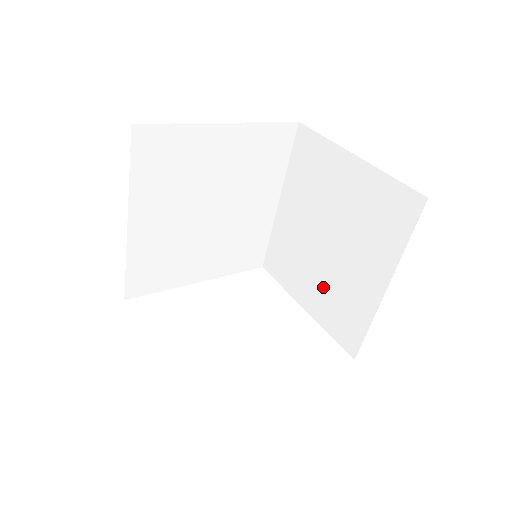
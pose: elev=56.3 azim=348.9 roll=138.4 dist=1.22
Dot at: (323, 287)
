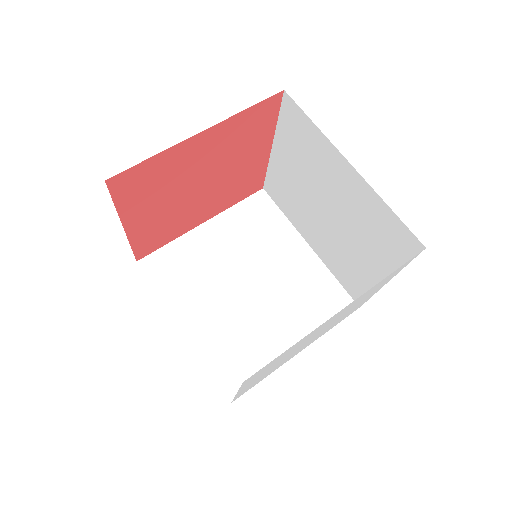
Dot at: (362, 242)
